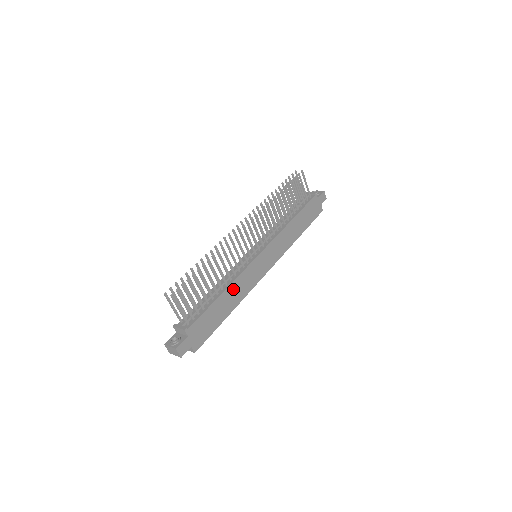
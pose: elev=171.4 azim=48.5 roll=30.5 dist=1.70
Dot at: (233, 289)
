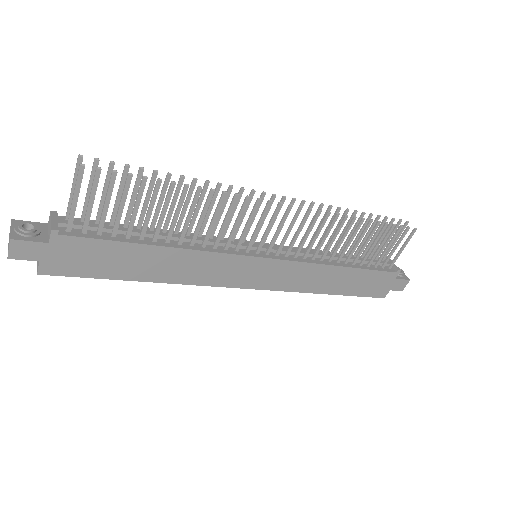
Dot at: (181, 258)
